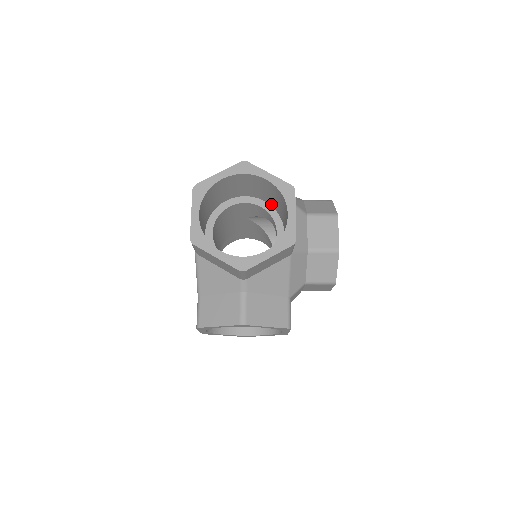
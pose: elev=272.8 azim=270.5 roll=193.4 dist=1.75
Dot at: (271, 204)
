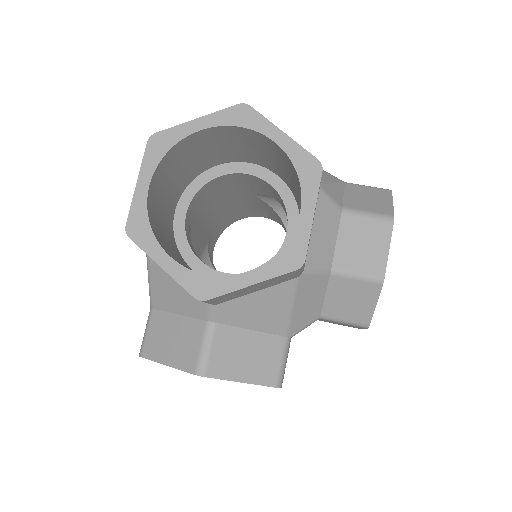
Dot at: (287, 183)
